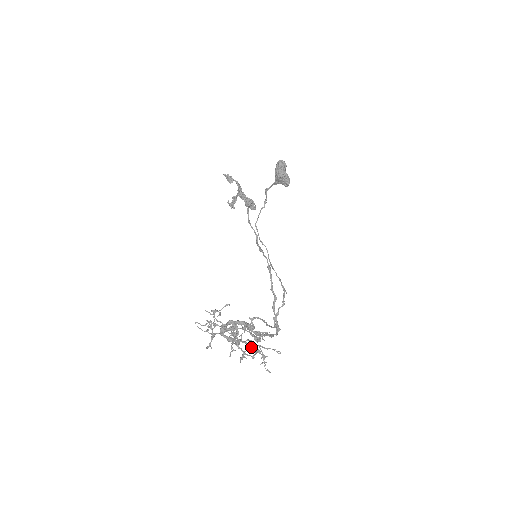
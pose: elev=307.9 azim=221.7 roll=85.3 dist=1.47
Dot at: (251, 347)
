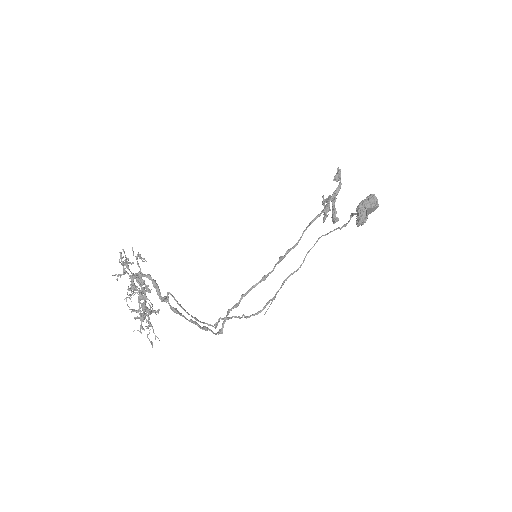
Dot at: occluded
